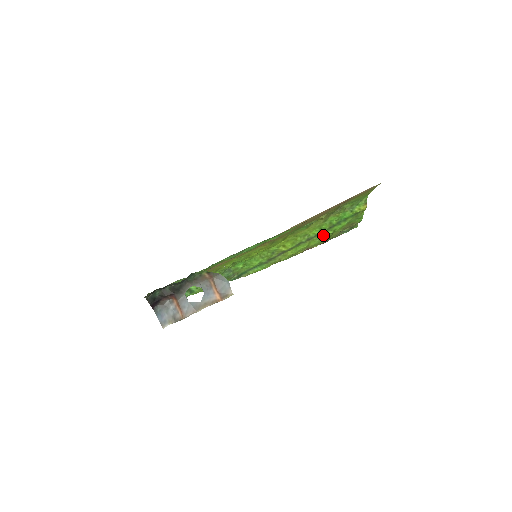
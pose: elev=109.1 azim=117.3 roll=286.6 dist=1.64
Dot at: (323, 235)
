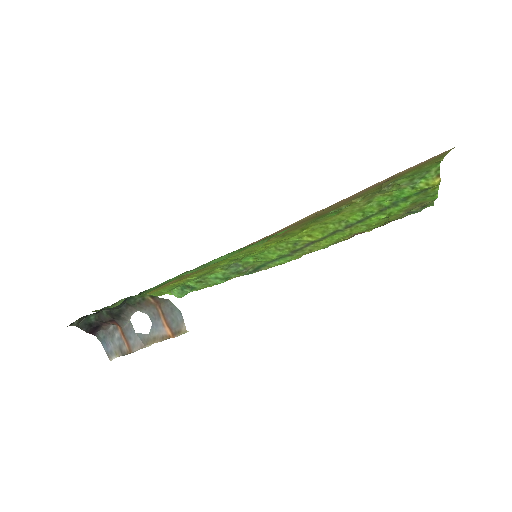
Dot at: (372, 220)
